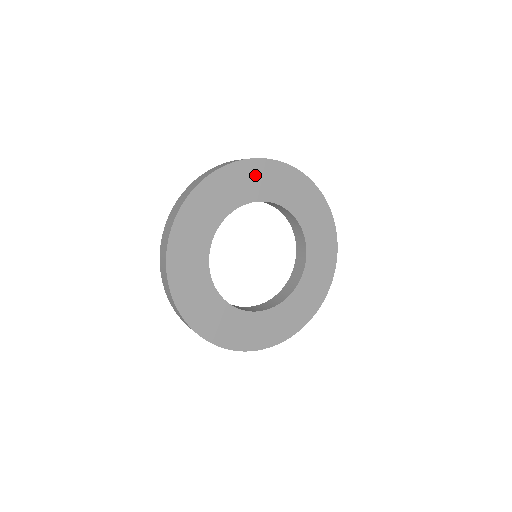
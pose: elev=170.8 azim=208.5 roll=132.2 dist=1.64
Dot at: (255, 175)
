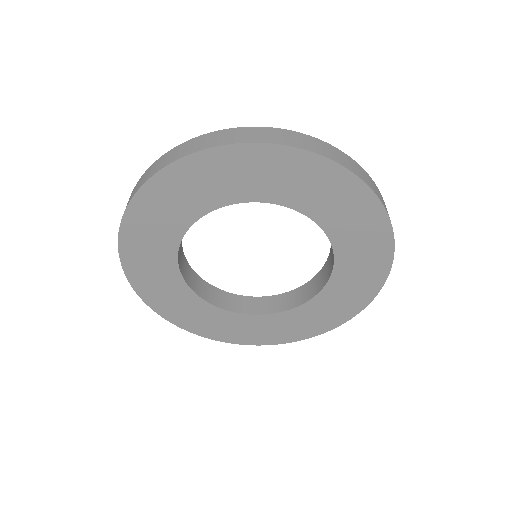
Dot at: (151, 215)
